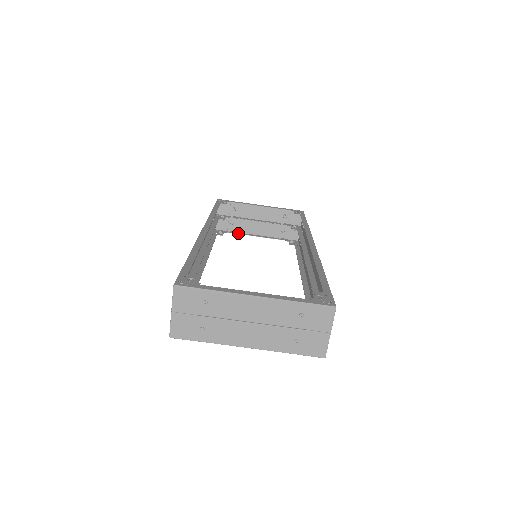
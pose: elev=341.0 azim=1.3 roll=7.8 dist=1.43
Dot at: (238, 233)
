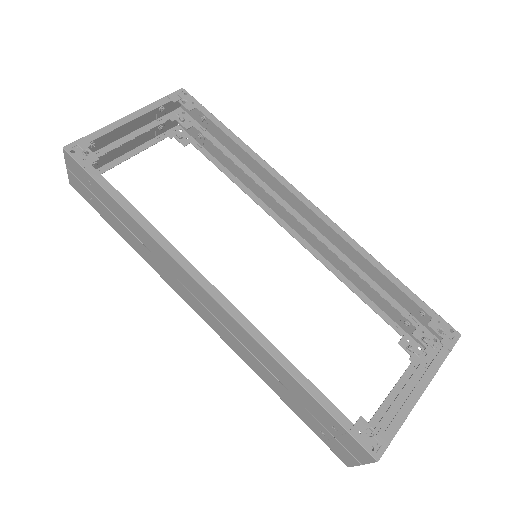
Dot at: (107, 168)
